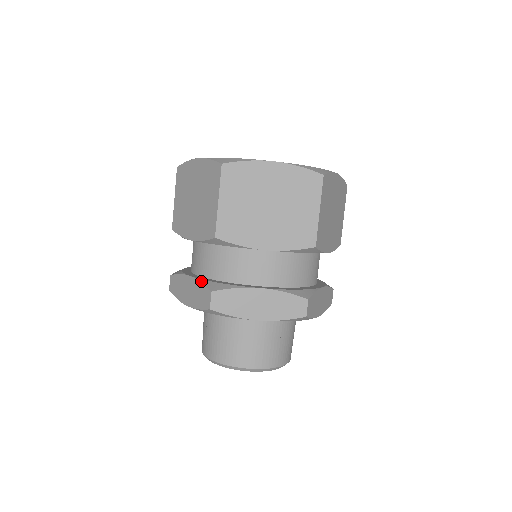
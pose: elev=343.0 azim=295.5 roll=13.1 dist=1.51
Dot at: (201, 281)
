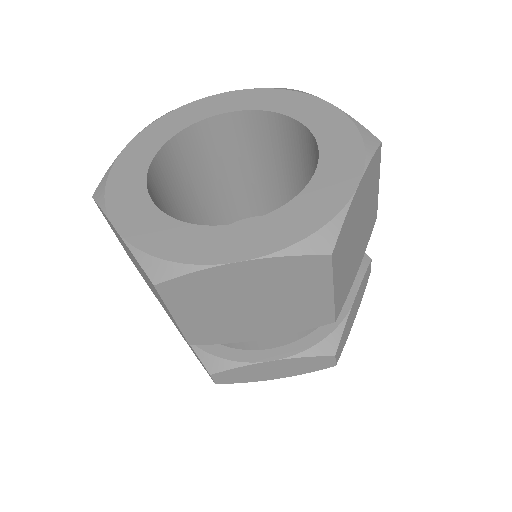
Dot at: (194, 349)
